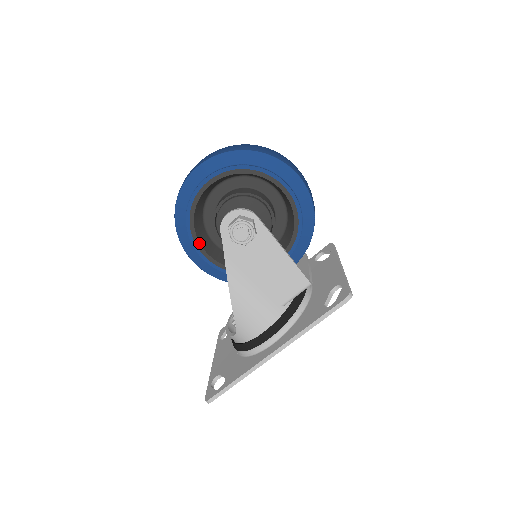
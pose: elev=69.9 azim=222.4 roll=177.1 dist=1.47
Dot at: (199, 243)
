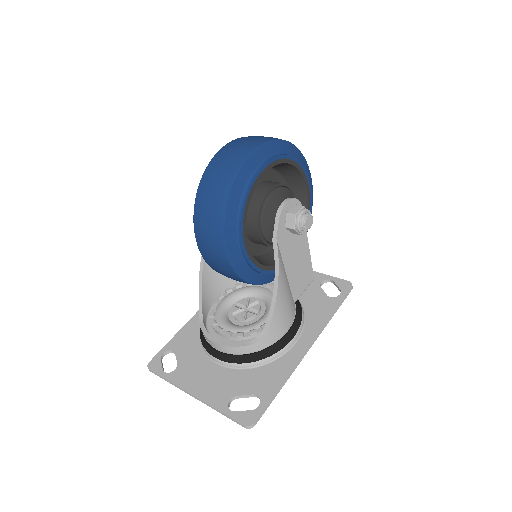
Dot at: occluded
